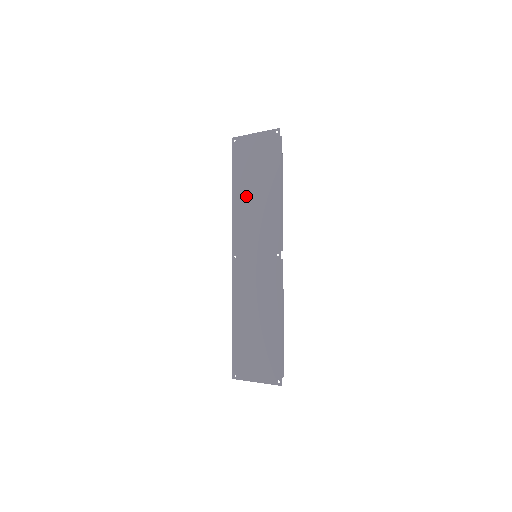
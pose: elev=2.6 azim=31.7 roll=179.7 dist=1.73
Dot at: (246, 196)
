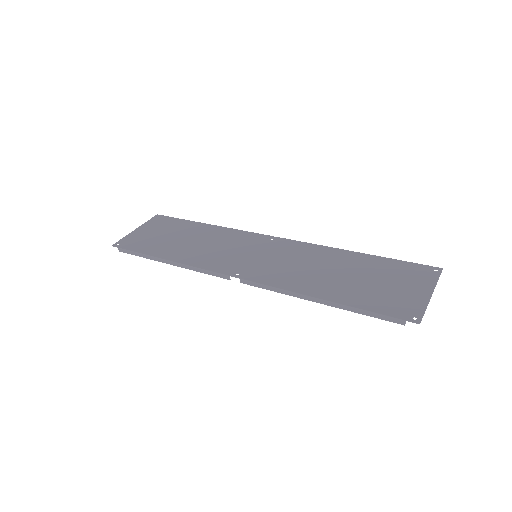
Dot at: (183, 248)
